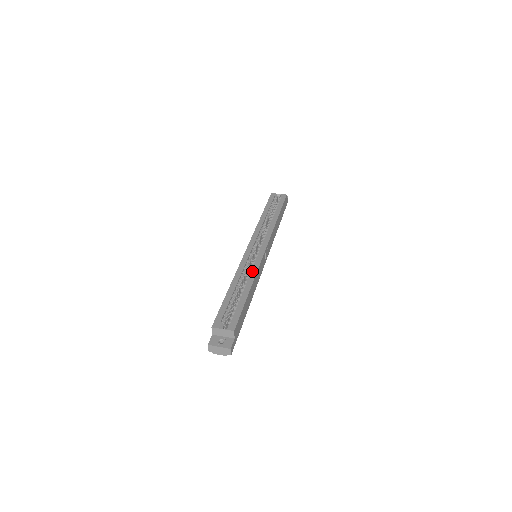
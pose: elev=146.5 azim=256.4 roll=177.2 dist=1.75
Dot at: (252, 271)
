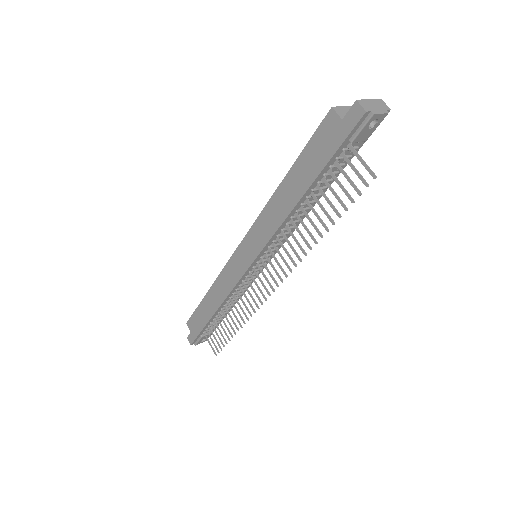
Dot at: occluded
